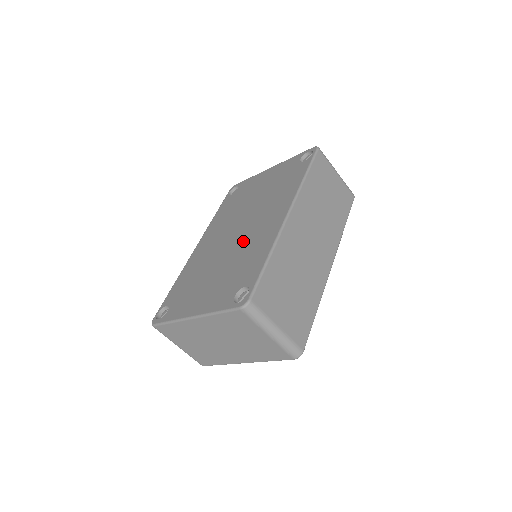
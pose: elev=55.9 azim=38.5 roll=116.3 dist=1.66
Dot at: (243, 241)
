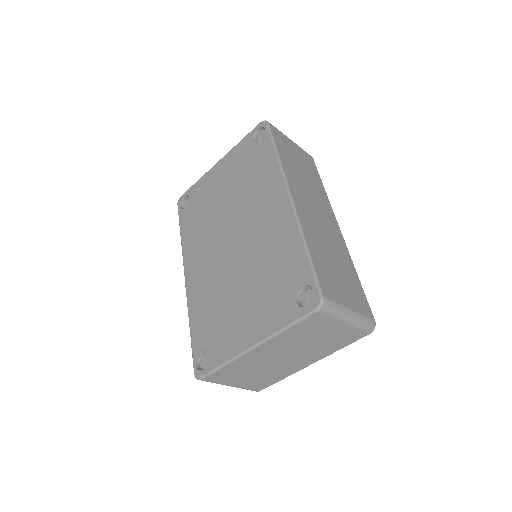
Dot at: (252, 245)
